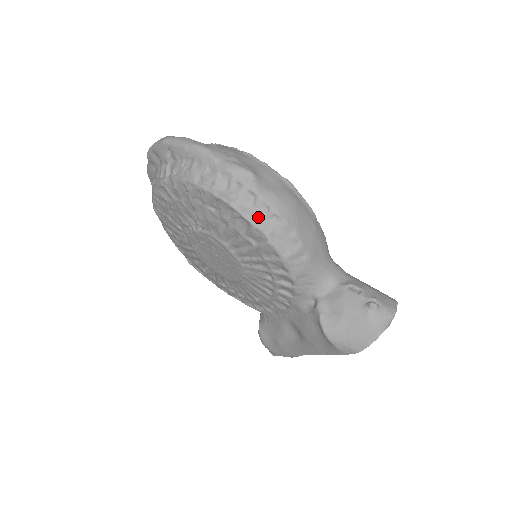
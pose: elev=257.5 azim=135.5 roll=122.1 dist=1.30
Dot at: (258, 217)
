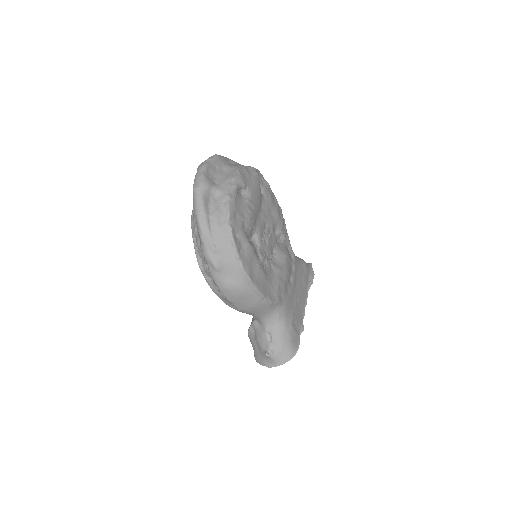
Dot at: (213, 286)
